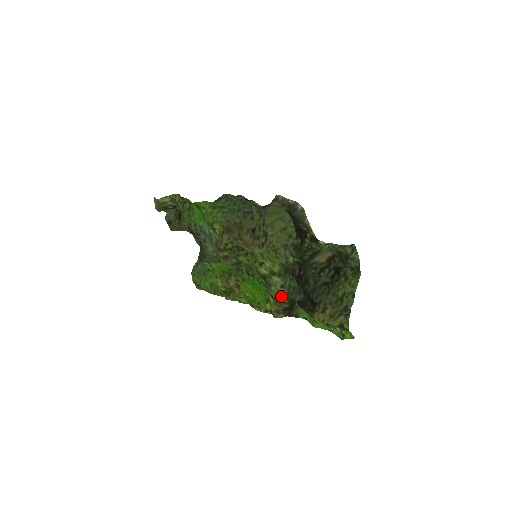
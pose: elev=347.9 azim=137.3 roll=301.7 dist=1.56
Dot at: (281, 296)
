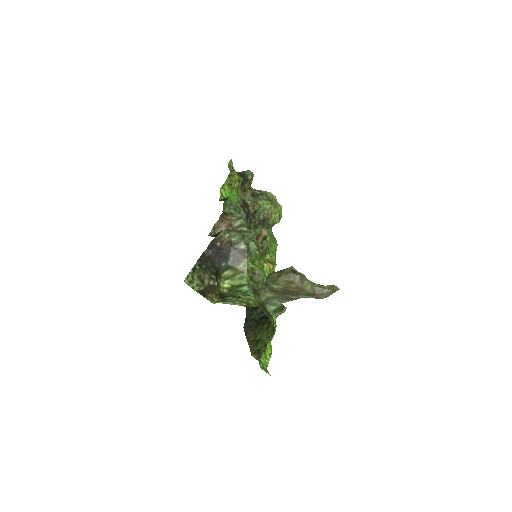
Dot at: occluded
